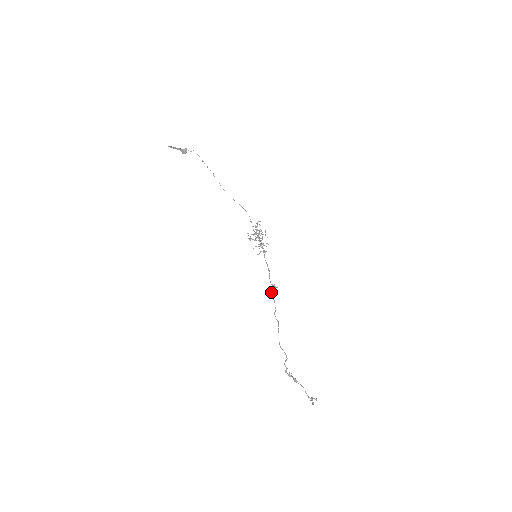
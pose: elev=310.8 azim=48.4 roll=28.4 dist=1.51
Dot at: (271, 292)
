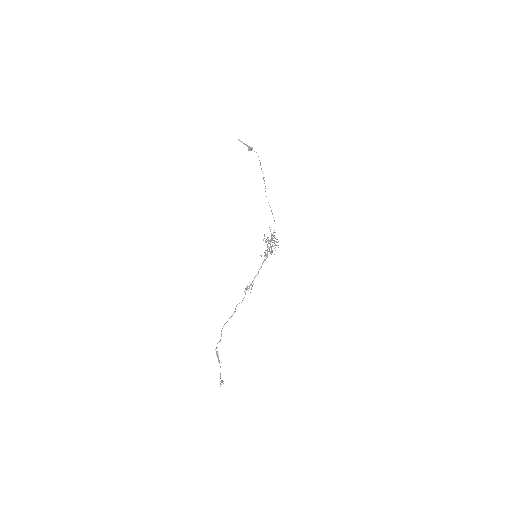
Dot at: occluded
